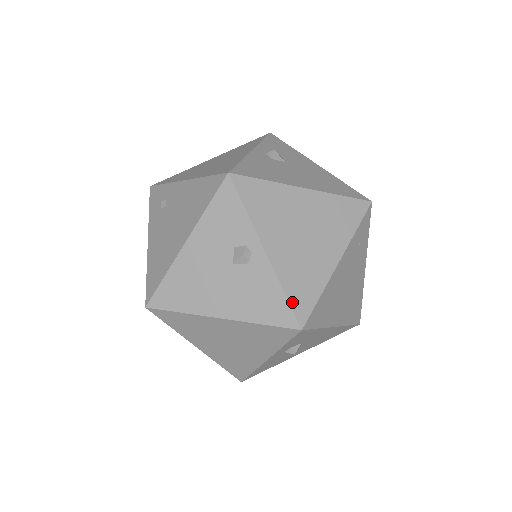
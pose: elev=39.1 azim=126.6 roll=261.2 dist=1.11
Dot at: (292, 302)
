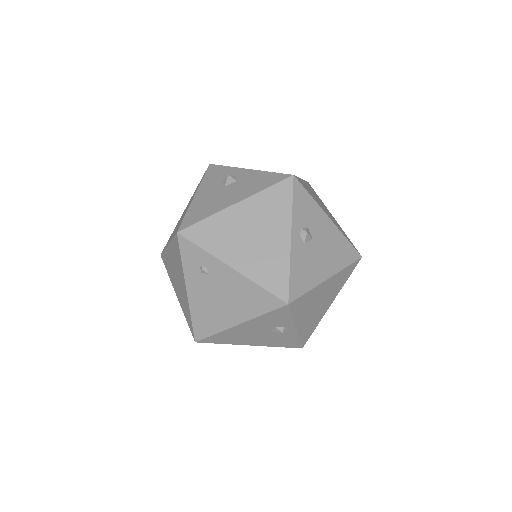
Dot at: (302, 341)
